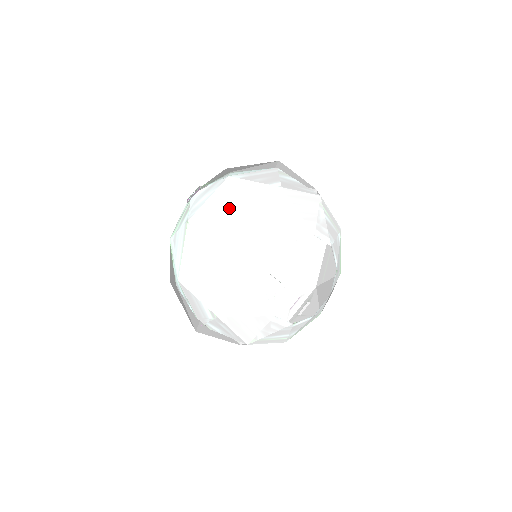
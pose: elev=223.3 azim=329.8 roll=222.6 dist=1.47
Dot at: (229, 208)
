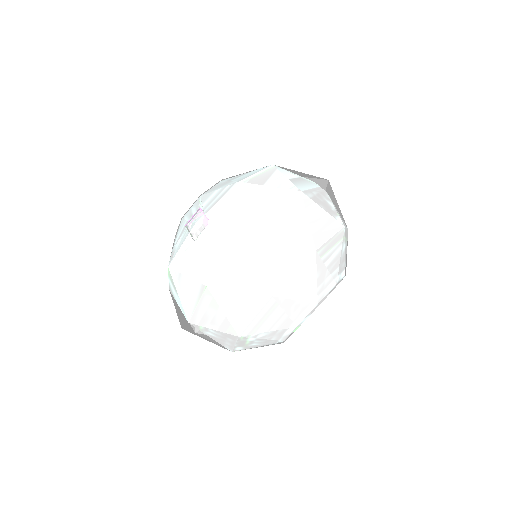
Dot at: (260, 285)
